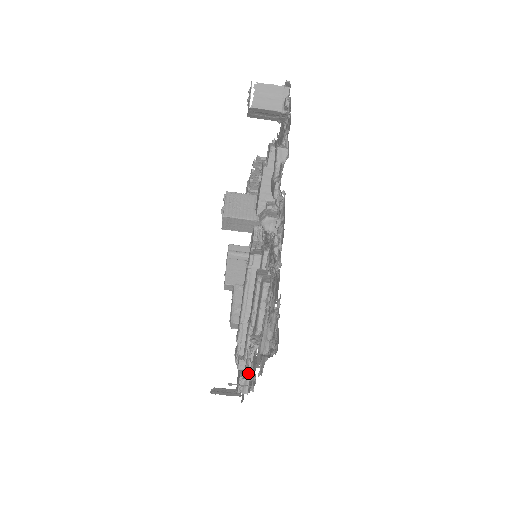
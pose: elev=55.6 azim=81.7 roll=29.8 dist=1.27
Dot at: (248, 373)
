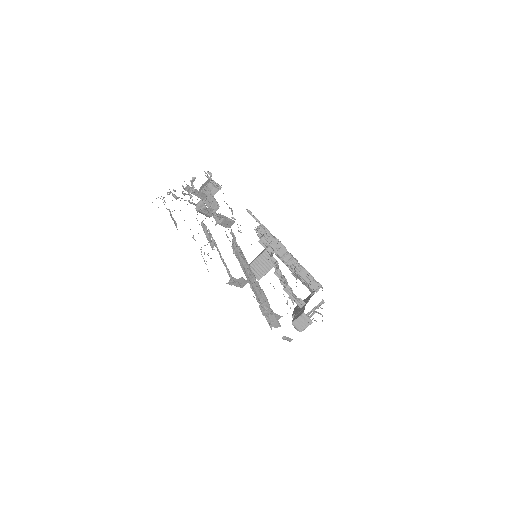
Dot at: occluded
